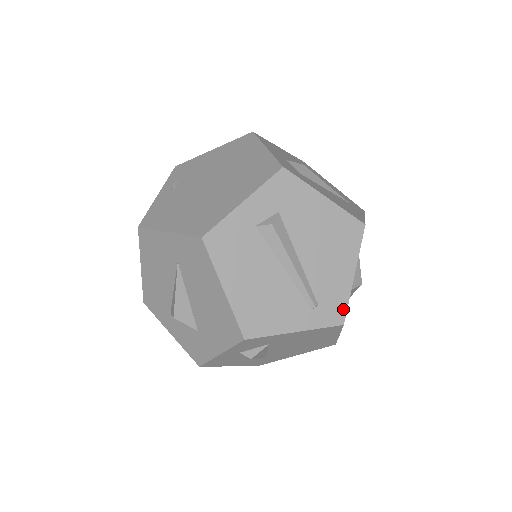
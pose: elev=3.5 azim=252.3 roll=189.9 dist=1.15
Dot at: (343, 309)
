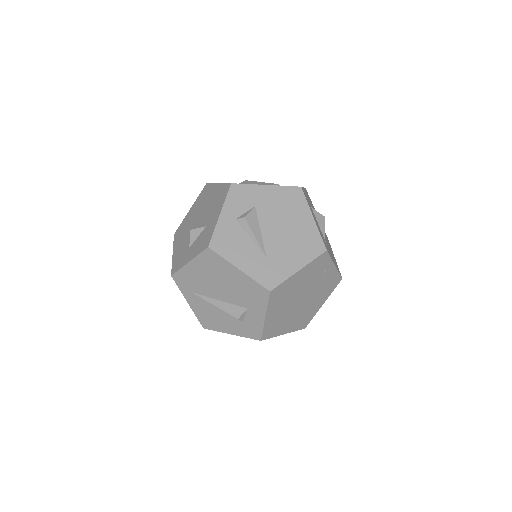
Dot at: occluded
